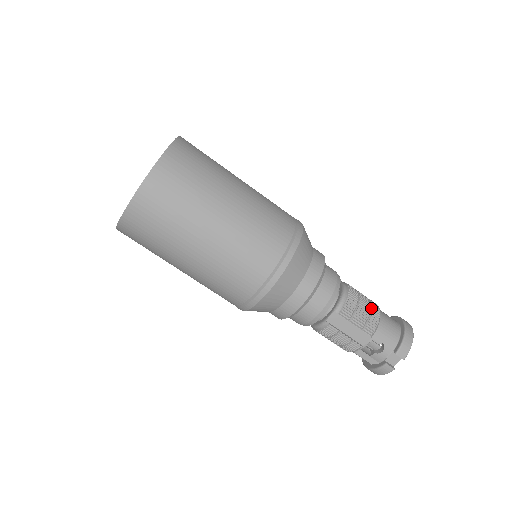
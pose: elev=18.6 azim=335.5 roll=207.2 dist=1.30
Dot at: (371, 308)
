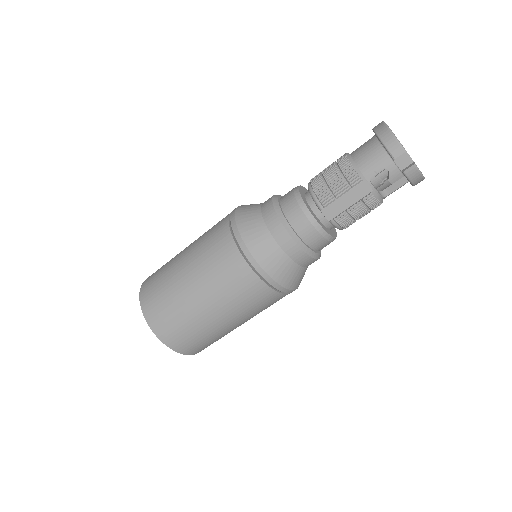
Dot at: (338, 167)
